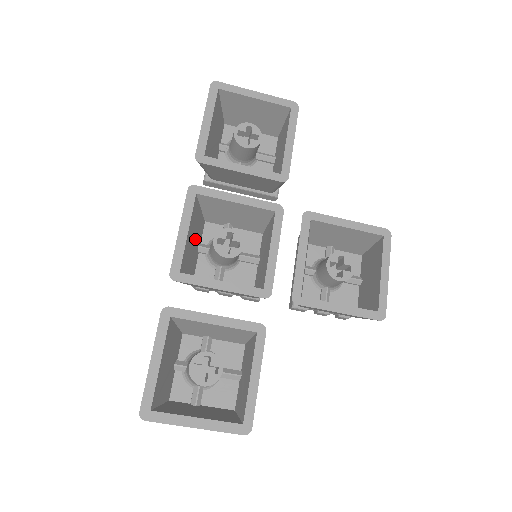
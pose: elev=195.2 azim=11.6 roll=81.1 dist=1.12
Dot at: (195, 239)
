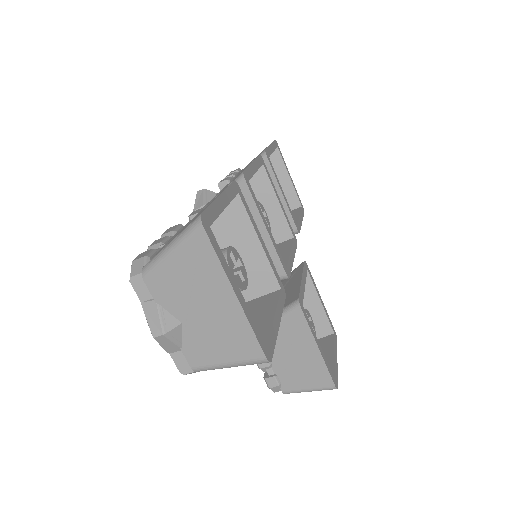
Dot at: occluded
